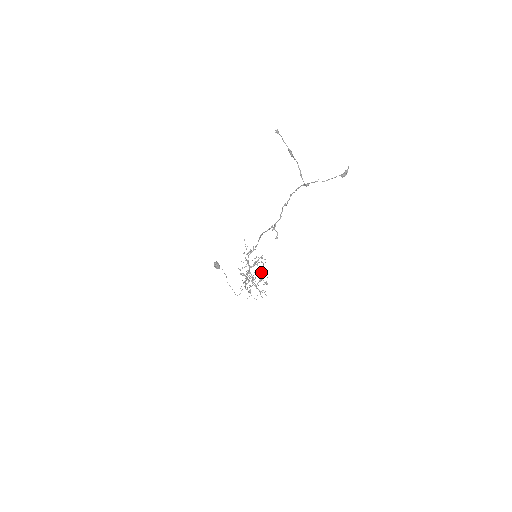
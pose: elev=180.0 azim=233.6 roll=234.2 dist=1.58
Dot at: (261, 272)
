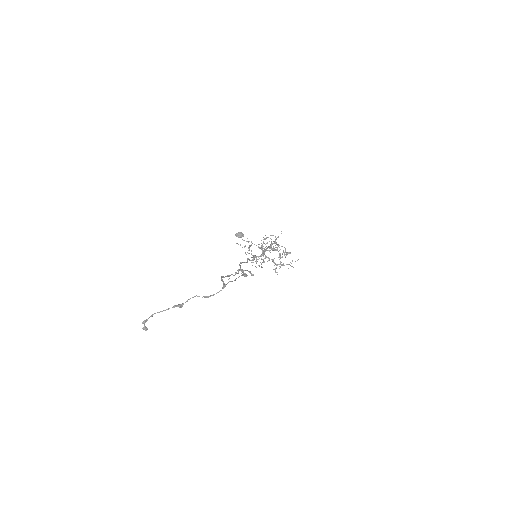
Dot at: (274, 250)
